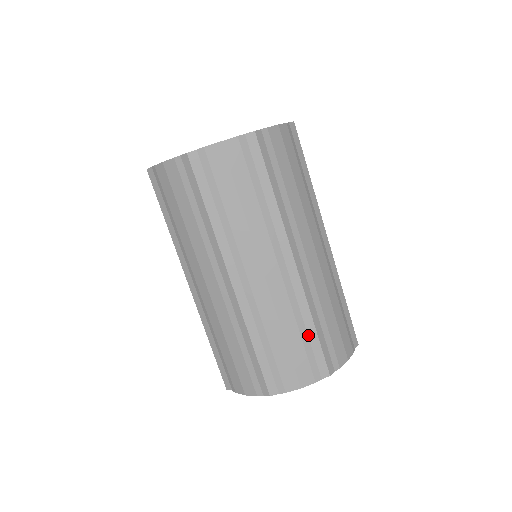
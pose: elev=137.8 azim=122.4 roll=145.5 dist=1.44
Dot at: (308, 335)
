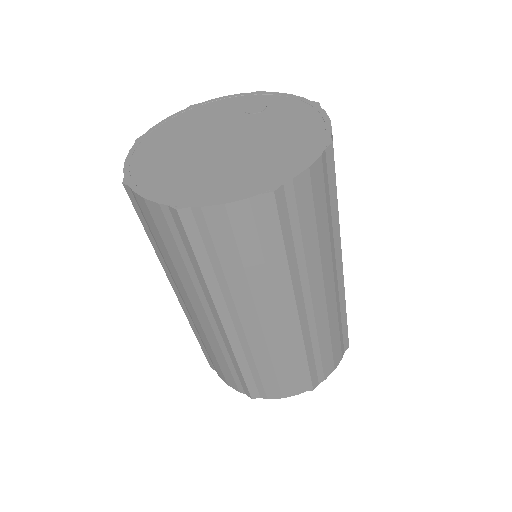
Dot at: (342, 325)
